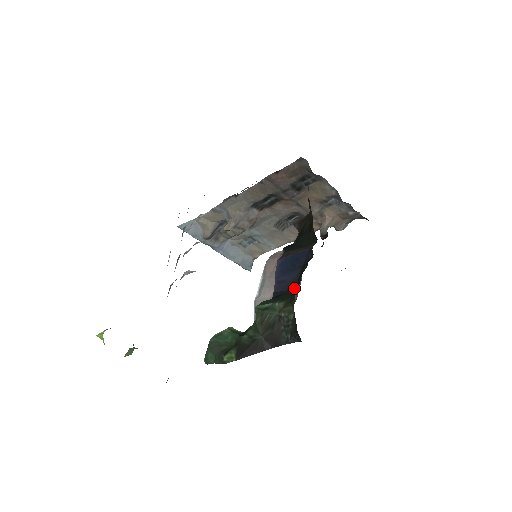
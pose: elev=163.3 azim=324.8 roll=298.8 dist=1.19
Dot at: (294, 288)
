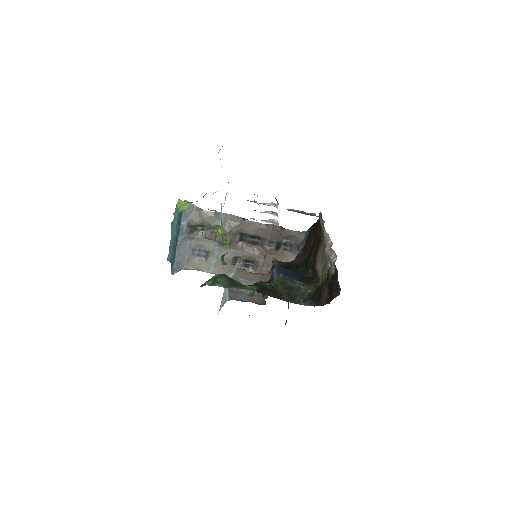
Dot at: occluded
